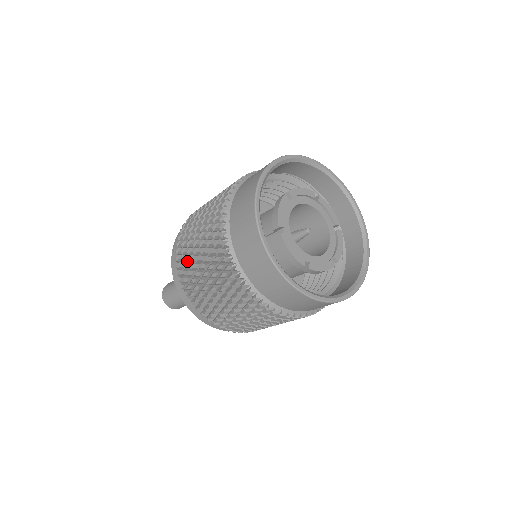
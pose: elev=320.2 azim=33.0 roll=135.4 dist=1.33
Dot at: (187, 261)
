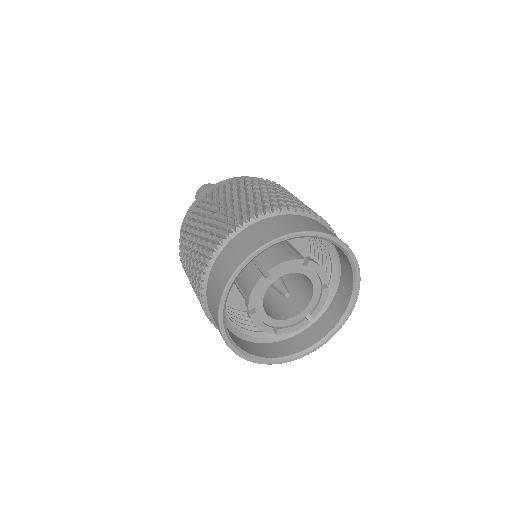
Dot at: occluded
